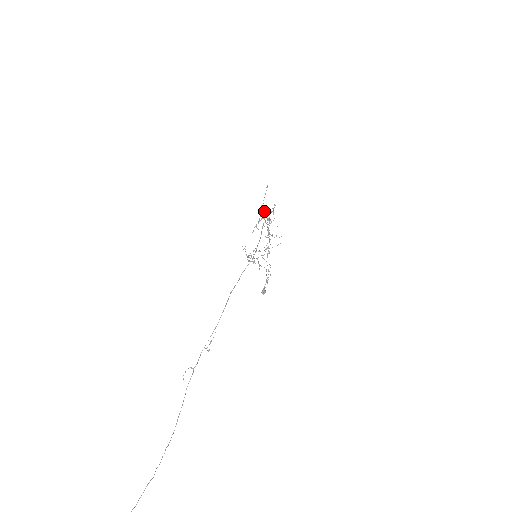
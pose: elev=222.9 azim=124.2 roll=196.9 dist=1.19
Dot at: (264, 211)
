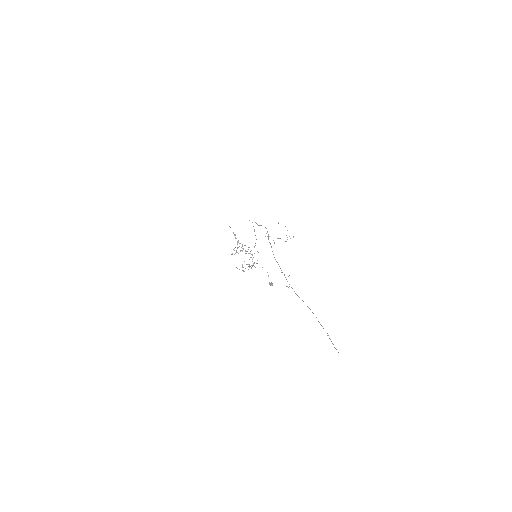
Dot at: (249, 220)
